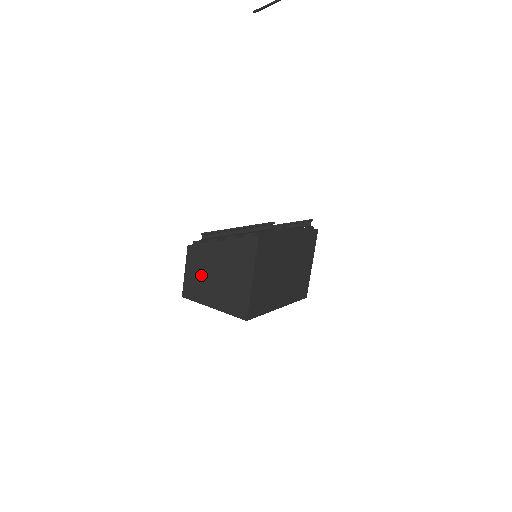
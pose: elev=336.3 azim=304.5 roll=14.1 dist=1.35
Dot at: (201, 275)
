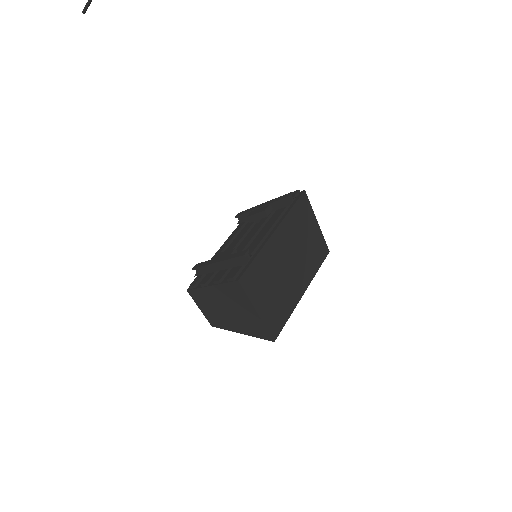
Dot at: (214, 311)
